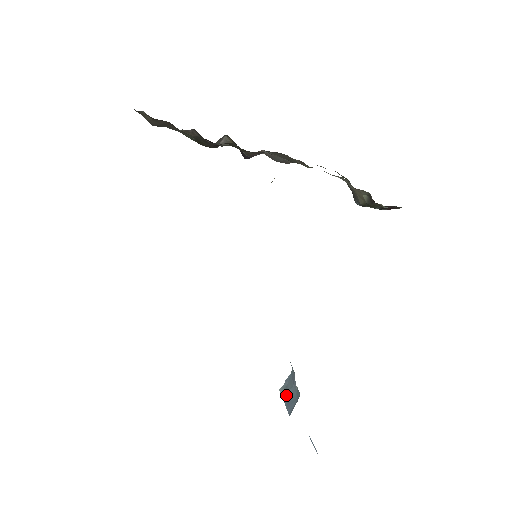
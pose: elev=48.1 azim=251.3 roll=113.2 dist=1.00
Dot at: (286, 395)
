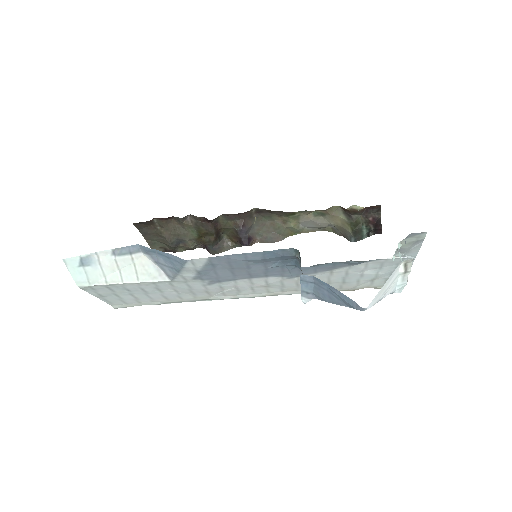
Dot at: occluded
